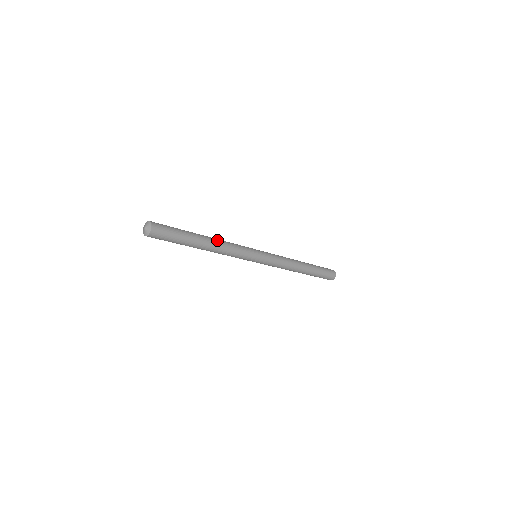
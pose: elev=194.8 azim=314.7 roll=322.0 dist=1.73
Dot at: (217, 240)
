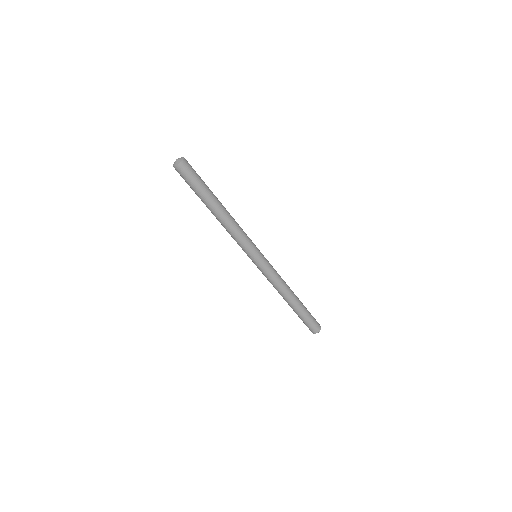
Dot at: occluded
